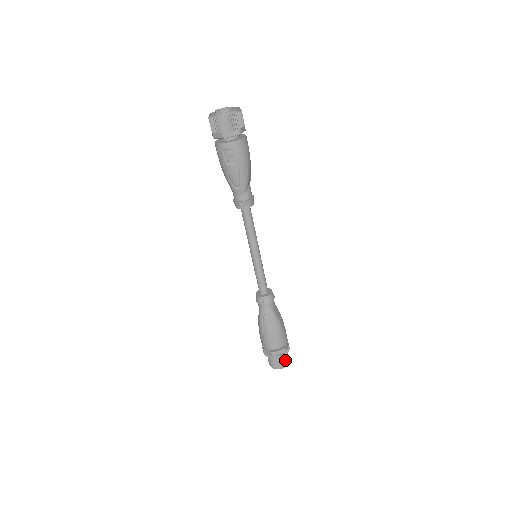
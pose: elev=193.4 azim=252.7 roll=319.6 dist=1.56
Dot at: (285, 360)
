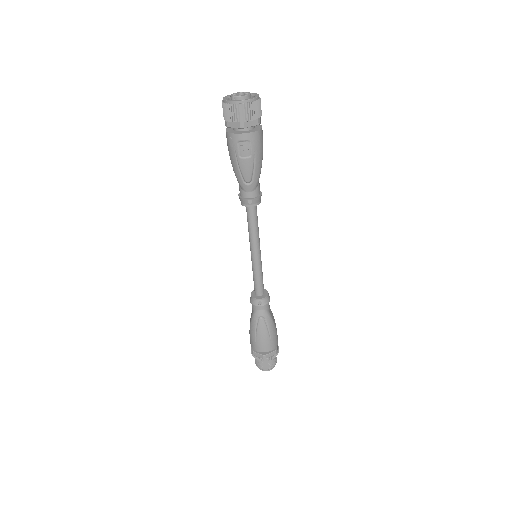
Dot at: (274, 361)
